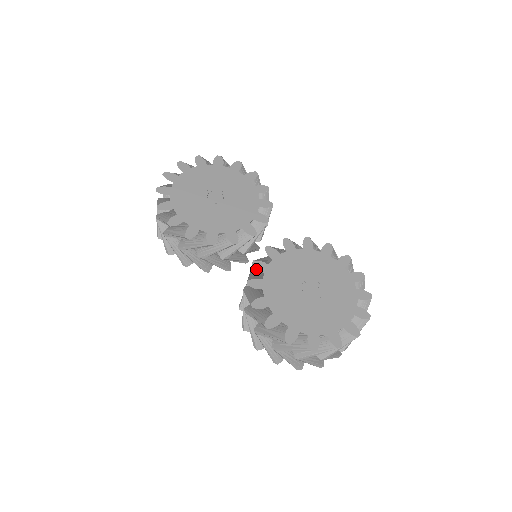
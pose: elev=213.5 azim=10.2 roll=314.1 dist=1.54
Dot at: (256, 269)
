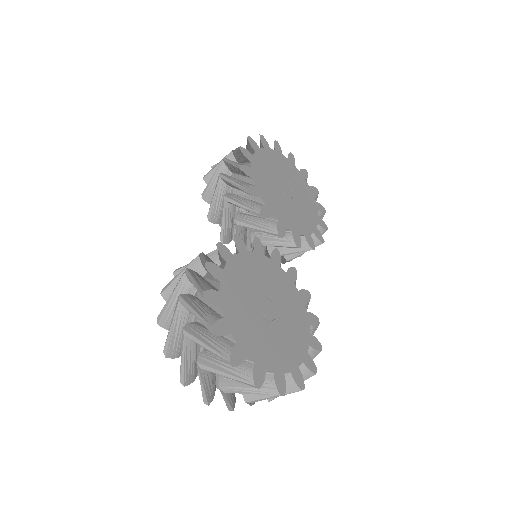
Dot at: occluded
